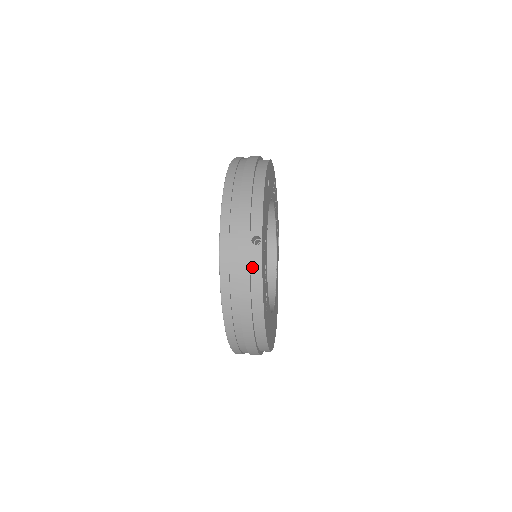
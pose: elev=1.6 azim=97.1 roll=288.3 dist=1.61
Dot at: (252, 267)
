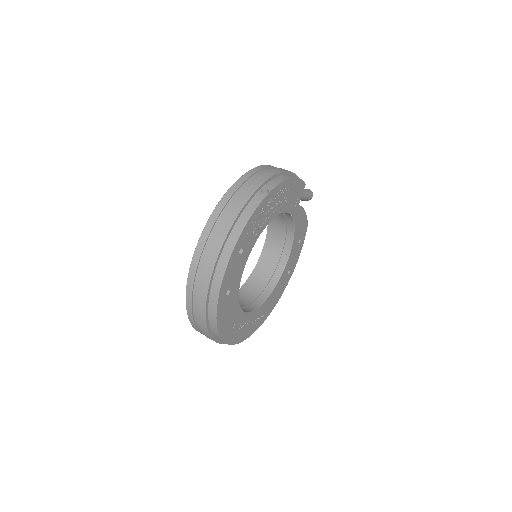
Dot at: occluded
